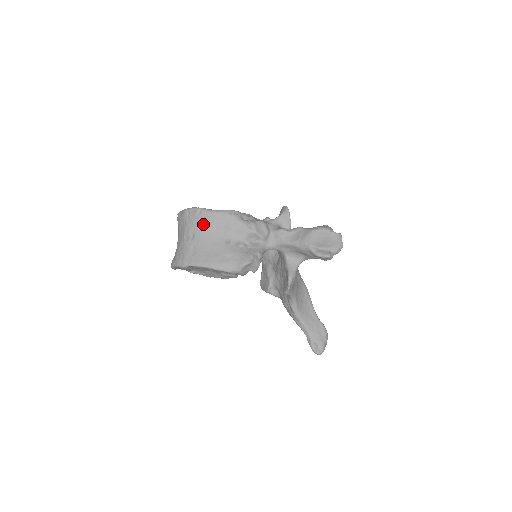
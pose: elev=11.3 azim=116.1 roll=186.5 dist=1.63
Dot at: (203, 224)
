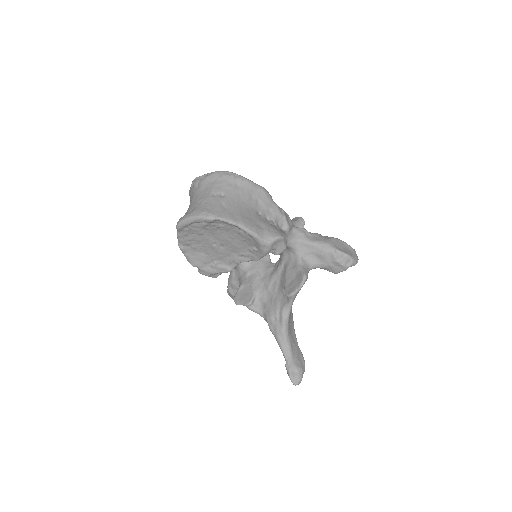
Dot at: (237, 188)
